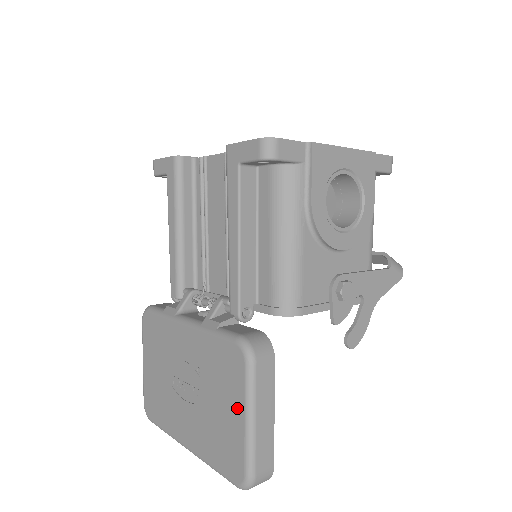
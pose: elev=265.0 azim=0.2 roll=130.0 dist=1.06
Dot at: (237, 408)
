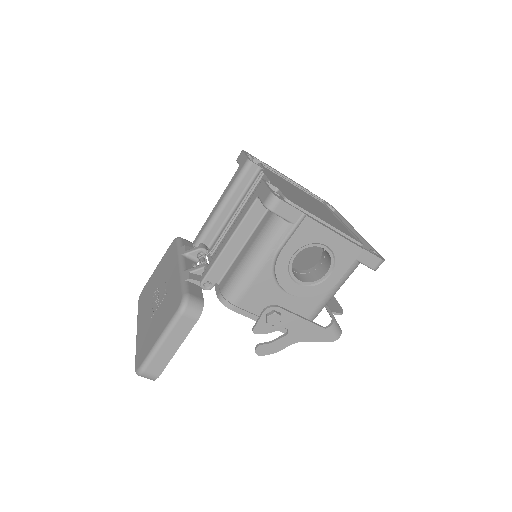
Dot at: (160, 330)
